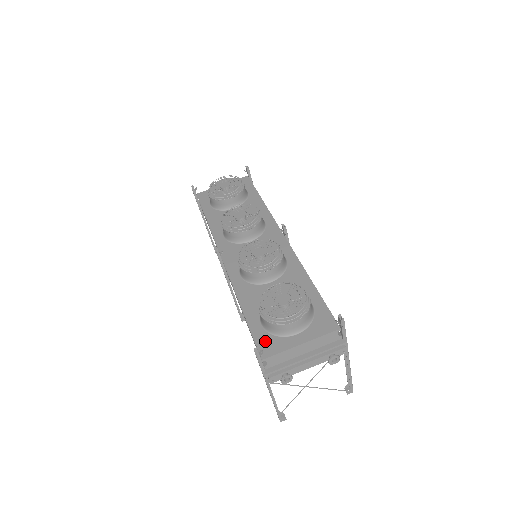
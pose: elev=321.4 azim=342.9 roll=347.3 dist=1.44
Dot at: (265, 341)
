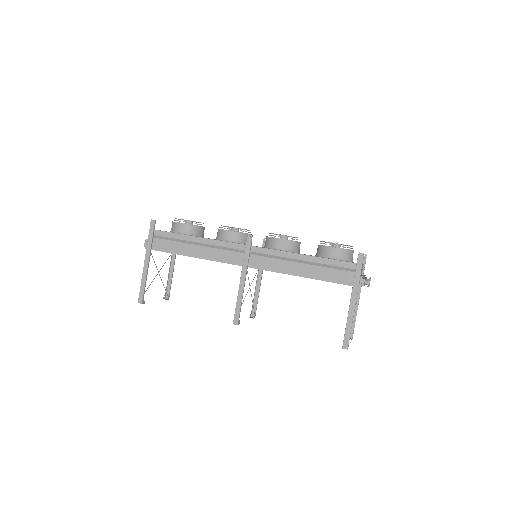
Dot at: occluded
